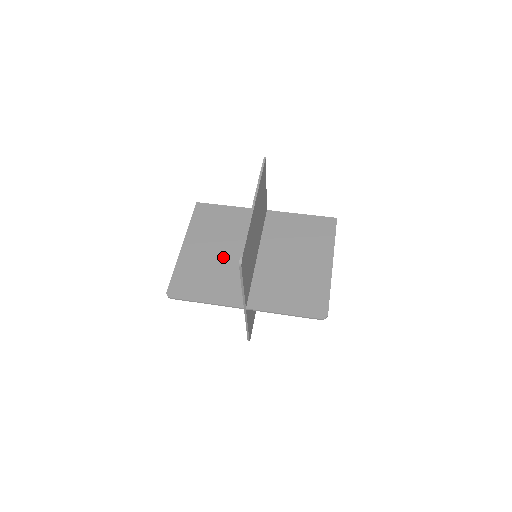
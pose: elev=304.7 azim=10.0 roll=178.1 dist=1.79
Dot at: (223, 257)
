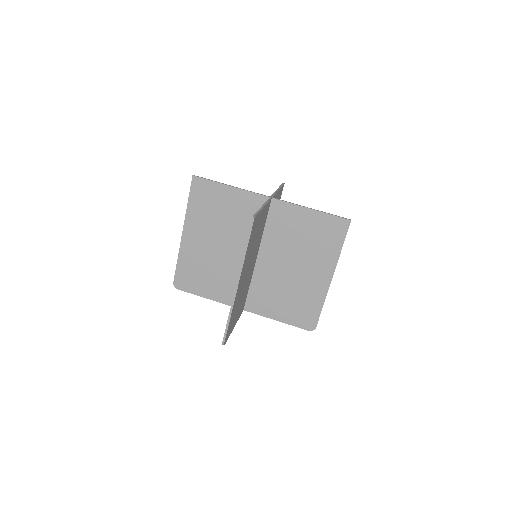
Dot at: (223, 254)
